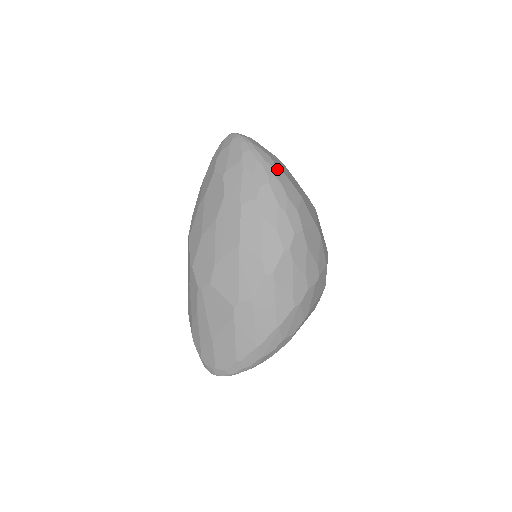
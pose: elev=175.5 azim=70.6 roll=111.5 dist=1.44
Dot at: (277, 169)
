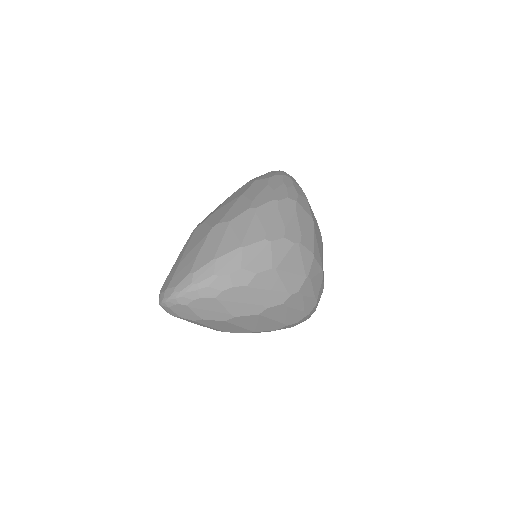
Dot at: (294, 180)
